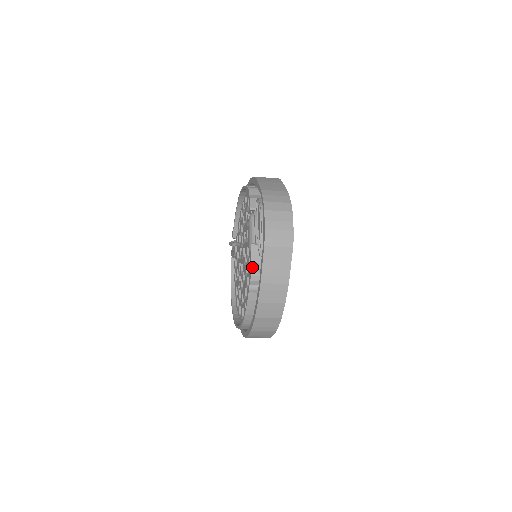
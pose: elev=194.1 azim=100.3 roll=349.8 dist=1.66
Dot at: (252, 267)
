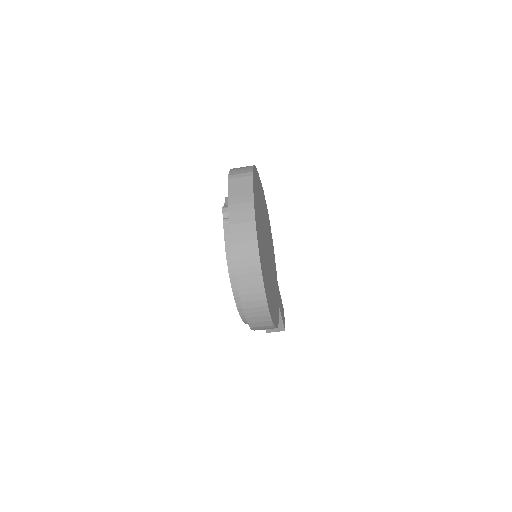
Dot at: (224, 206)
